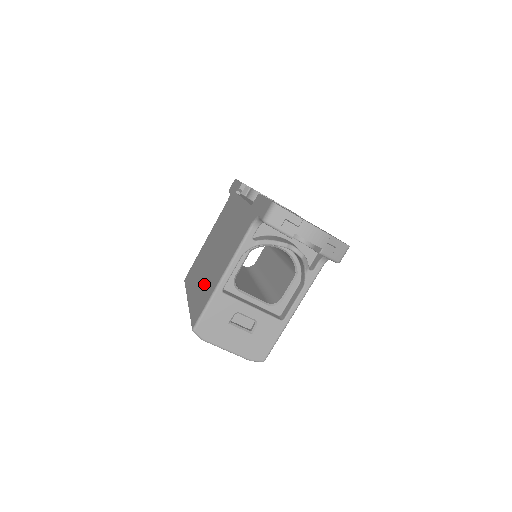
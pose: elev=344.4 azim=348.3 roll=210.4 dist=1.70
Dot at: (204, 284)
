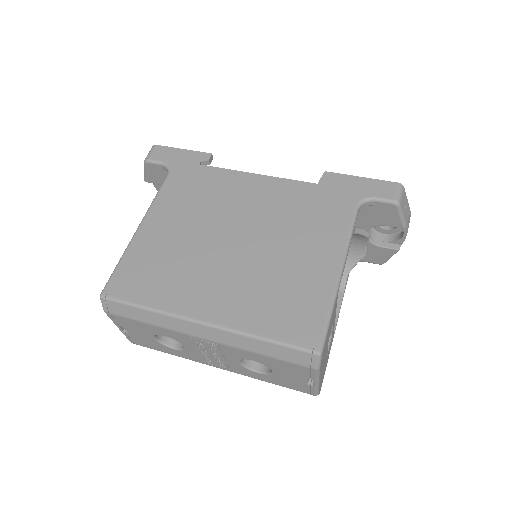
Dot at: (265, 287)
